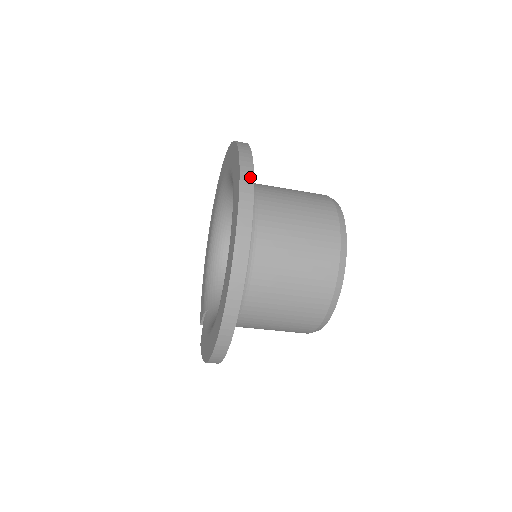
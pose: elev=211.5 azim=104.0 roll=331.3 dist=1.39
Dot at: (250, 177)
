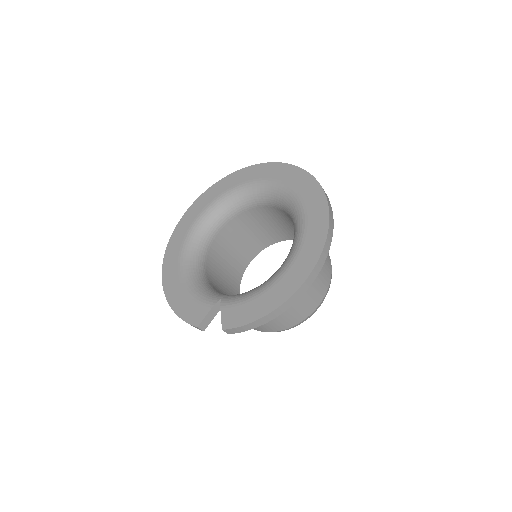
Dot at: occluded
